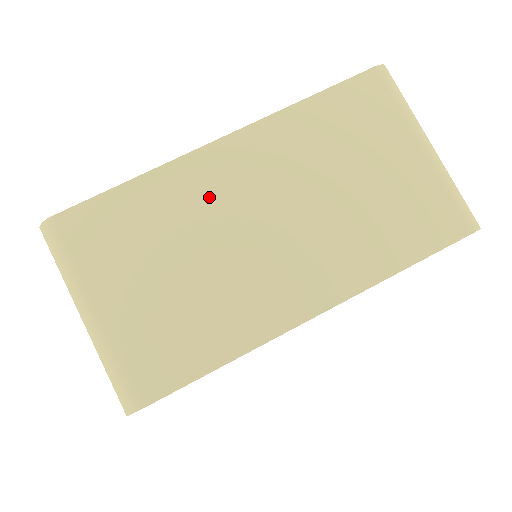
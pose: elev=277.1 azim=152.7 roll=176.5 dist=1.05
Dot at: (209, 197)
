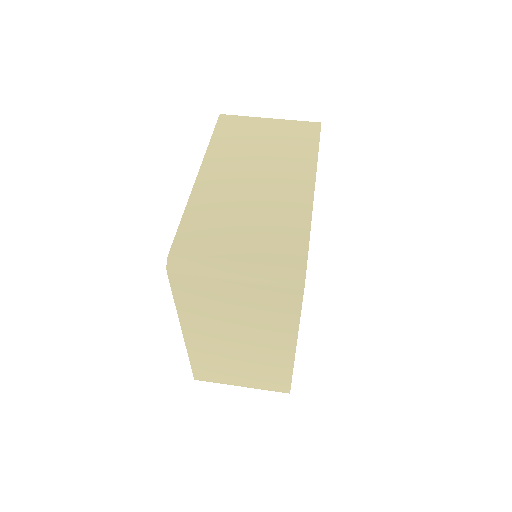
Dot at: (222, 192)
